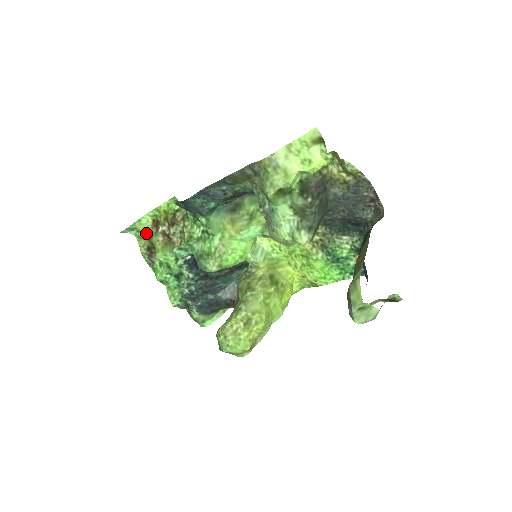
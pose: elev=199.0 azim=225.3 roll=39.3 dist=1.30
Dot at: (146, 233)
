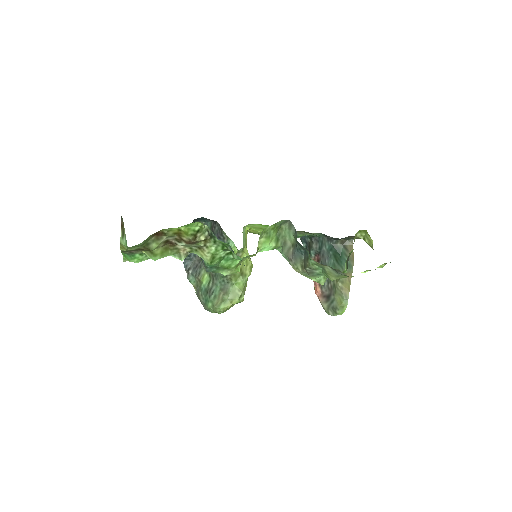
Dot at: (143, 243)
